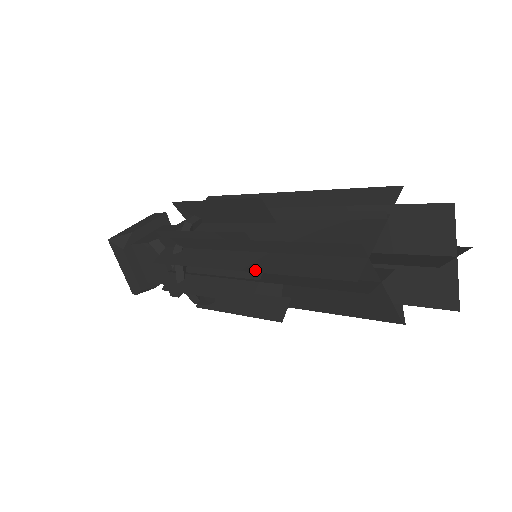
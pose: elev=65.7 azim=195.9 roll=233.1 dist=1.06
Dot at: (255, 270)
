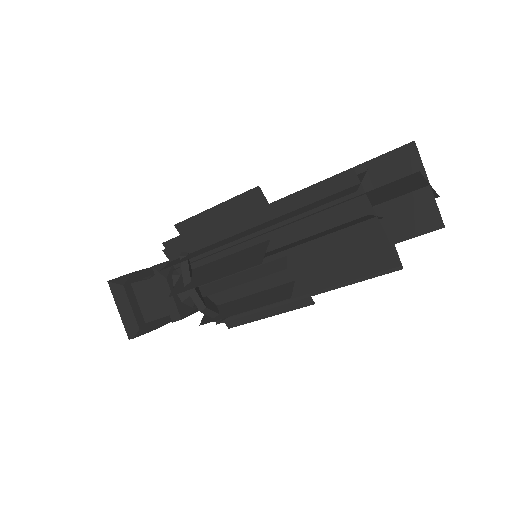
Dot at: (264, 228)
